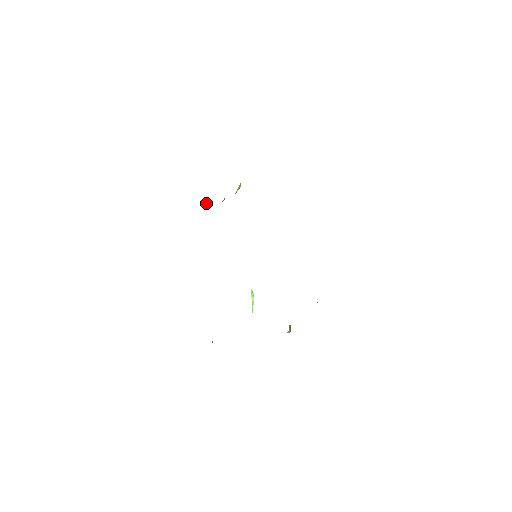
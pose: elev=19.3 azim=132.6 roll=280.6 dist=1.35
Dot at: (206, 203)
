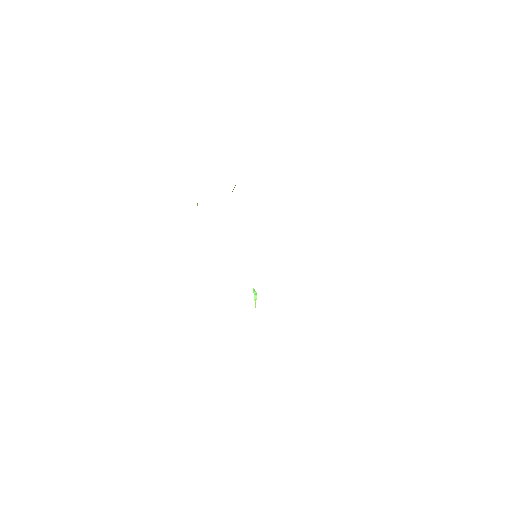
Dot at: (197, 203)
